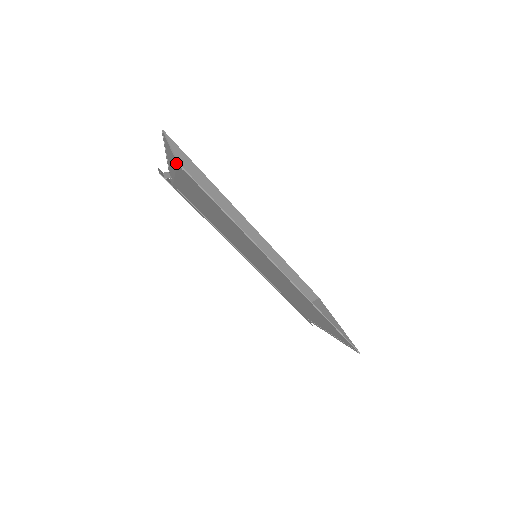
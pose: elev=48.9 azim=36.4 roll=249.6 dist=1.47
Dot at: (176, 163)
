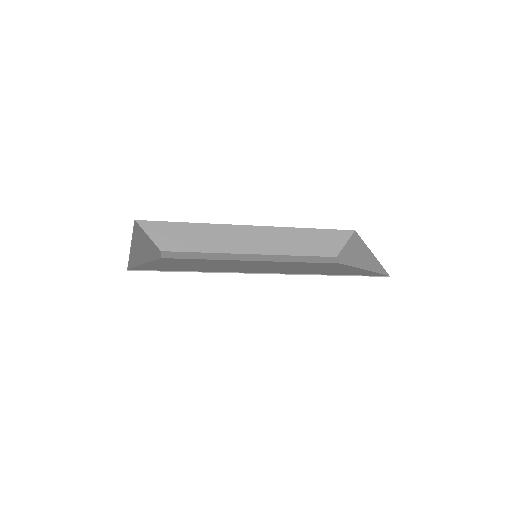
Dot at: (127, 270)
